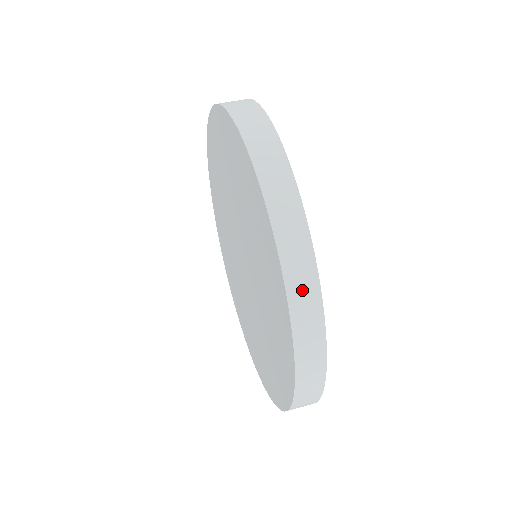
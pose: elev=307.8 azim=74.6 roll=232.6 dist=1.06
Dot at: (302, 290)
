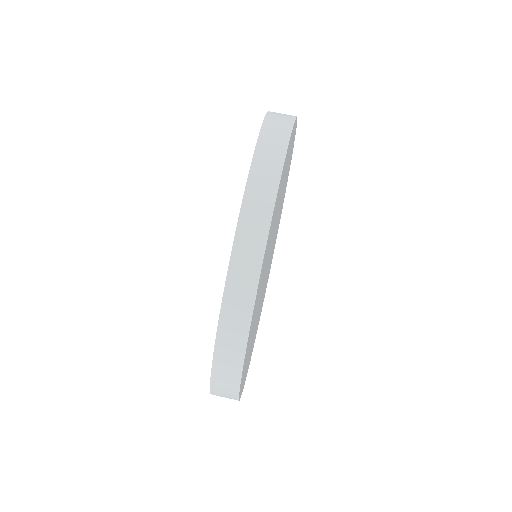
Dot at: (248, 244)
